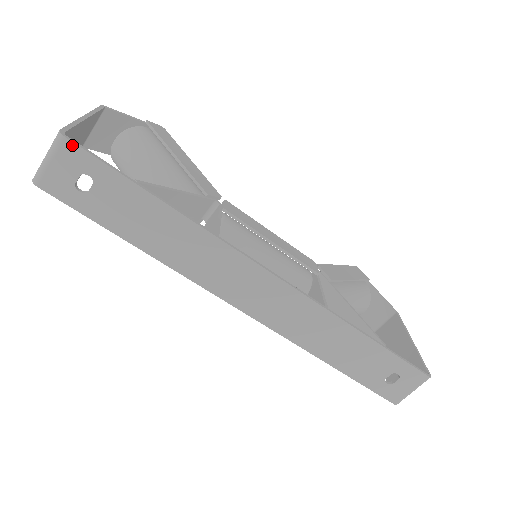
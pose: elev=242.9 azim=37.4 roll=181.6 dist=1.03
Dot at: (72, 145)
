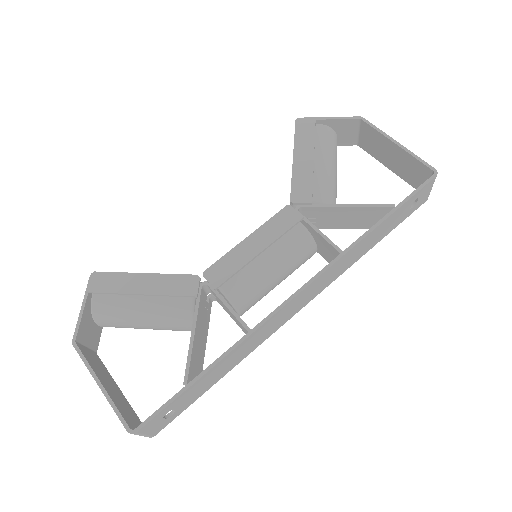
Dot at: (144, 427)
